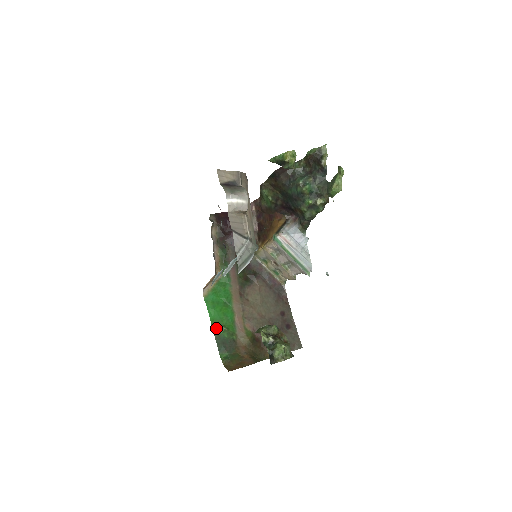
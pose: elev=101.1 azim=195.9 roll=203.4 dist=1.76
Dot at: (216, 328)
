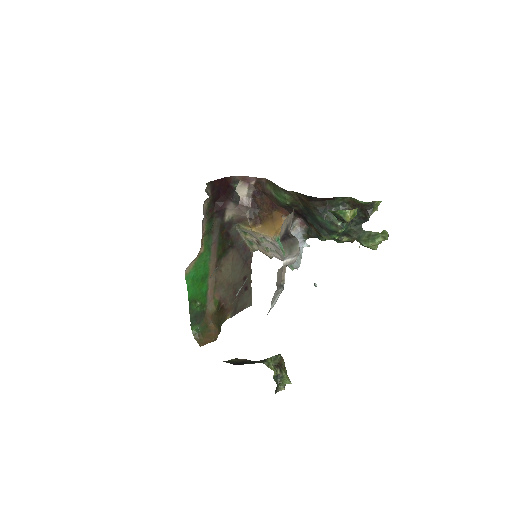
Dot at: (192, 304)
